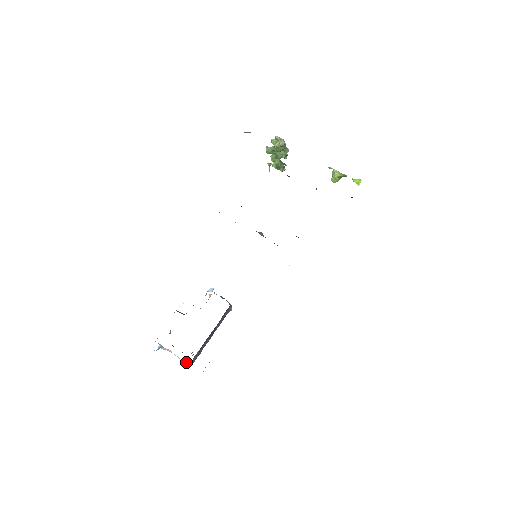
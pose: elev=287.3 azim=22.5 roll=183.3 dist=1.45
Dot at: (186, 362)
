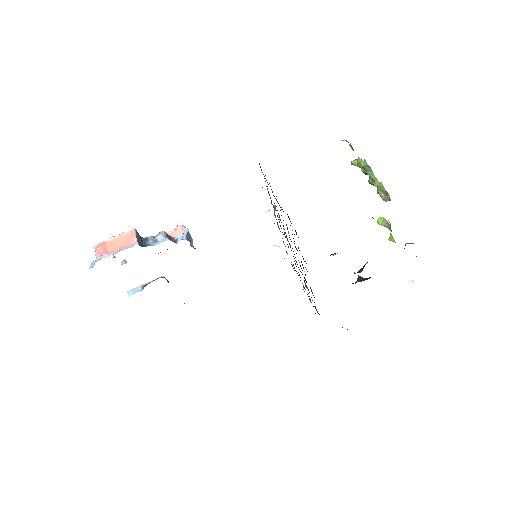
Dot at: occluded
